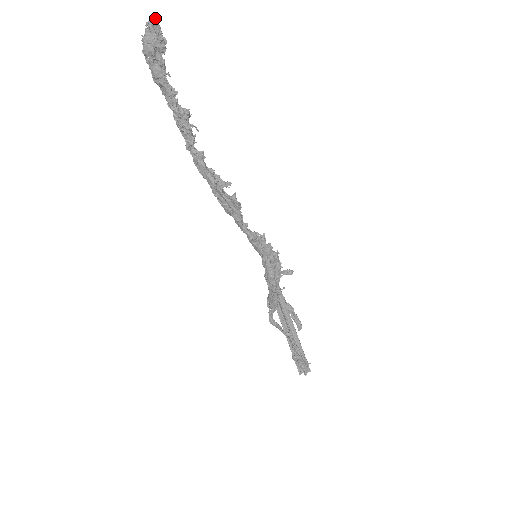
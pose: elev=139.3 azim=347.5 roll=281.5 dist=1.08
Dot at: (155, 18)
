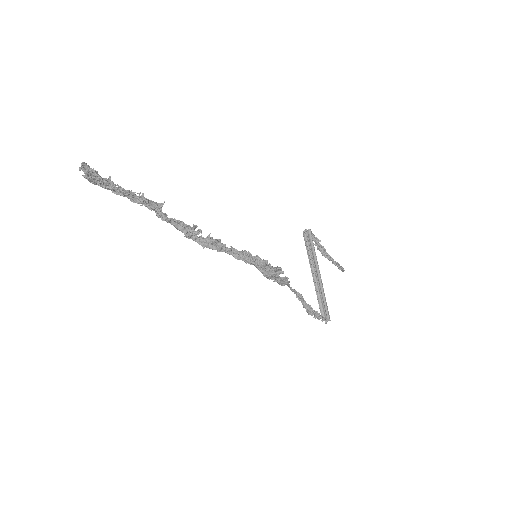
Dot at: (82, 166)
